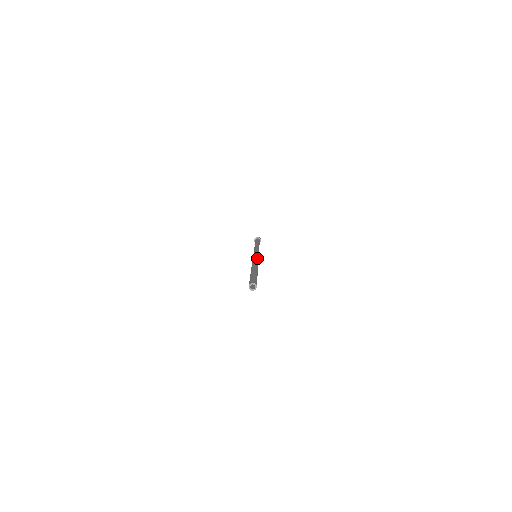
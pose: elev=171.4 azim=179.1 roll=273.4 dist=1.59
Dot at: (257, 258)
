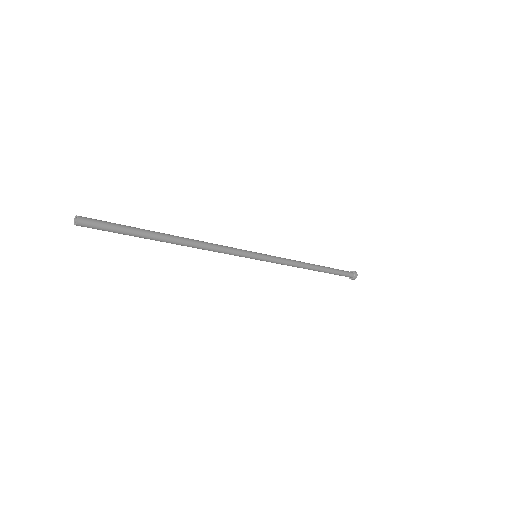
Dot at: (230, 249)
